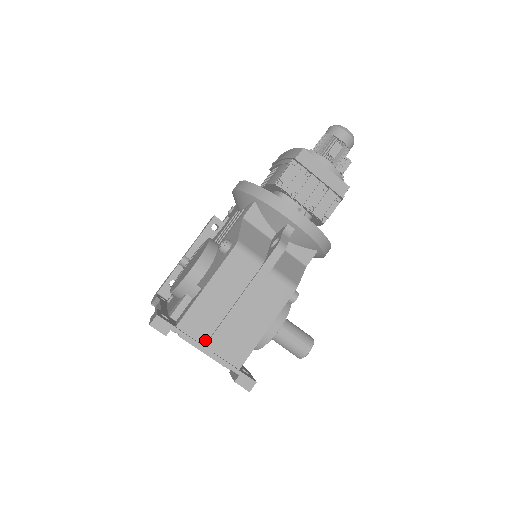
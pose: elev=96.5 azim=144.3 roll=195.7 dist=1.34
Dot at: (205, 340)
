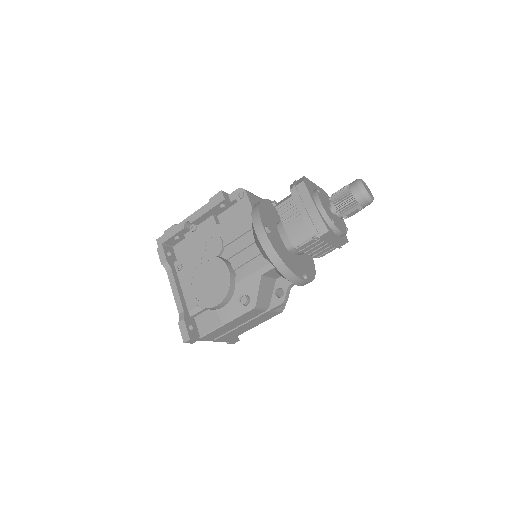
Dot at: (216, 337)
